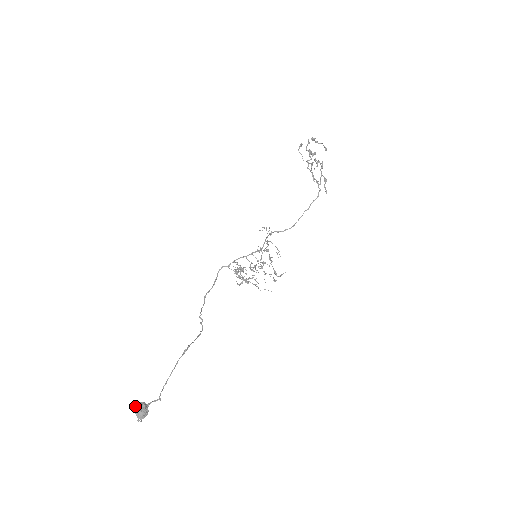
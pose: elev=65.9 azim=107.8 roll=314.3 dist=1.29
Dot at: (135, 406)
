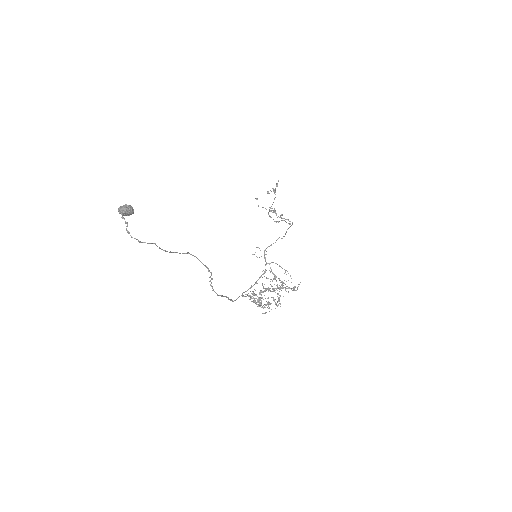
Dot at: (118, 210)
